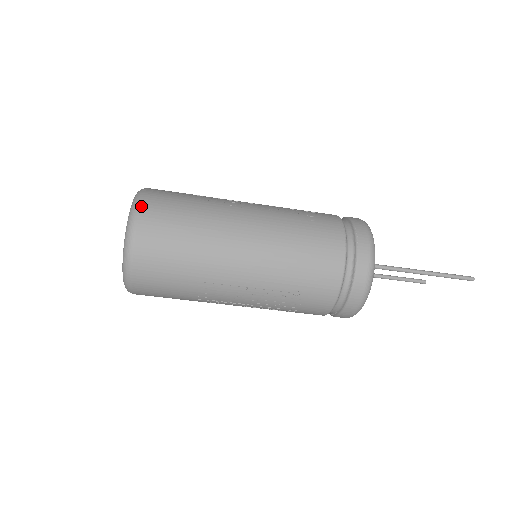
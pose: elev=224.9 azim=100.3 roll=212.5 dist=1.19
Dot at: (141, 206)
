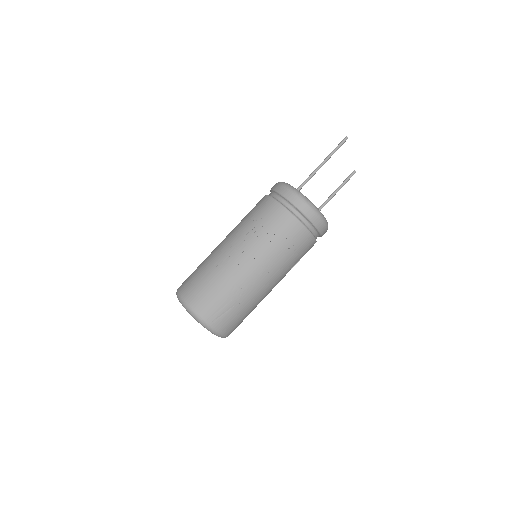
Dot at: occluded
